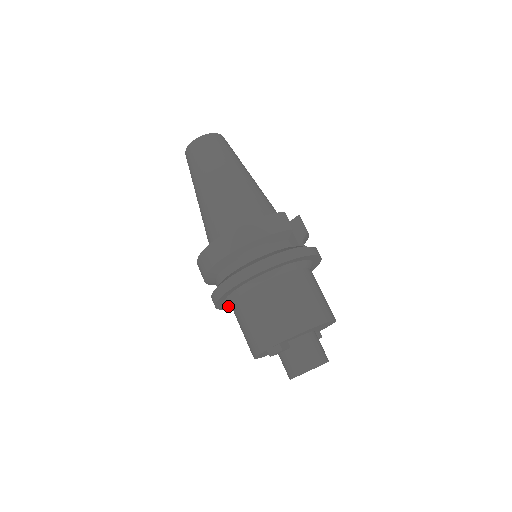
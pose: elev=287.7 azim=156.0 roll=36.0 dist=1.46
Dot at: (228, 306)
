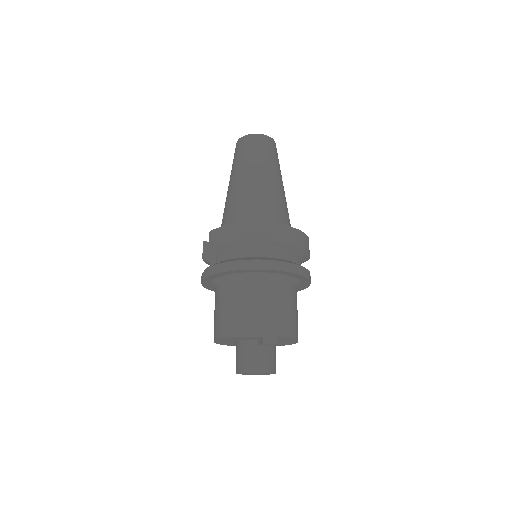
Dot at: (212, 278)
